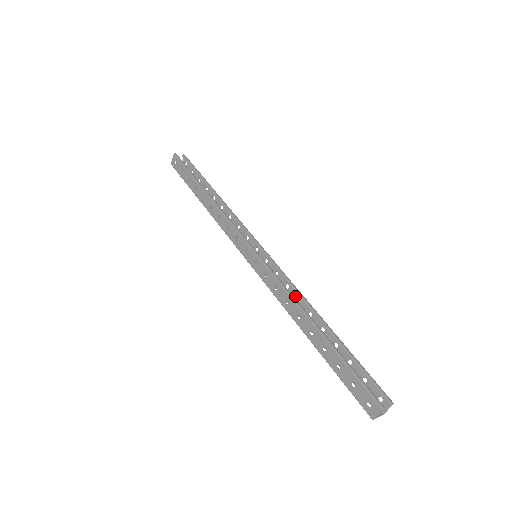
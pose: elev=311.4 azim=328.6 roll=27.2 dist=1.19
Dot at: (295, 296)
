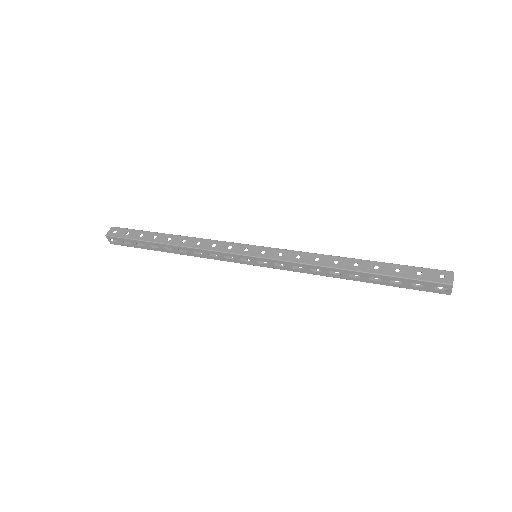
Dot at: occluded
